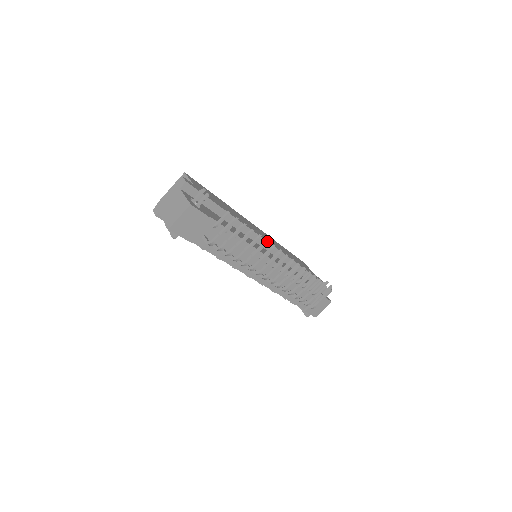
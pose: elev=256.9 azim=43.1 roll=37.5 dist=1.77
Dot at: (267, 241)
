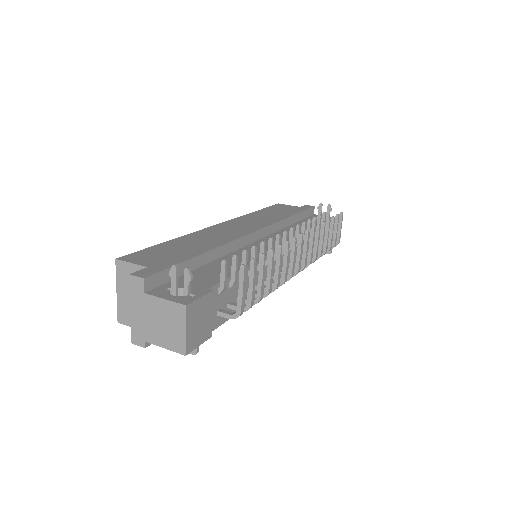
Dot at: (271, 240)
